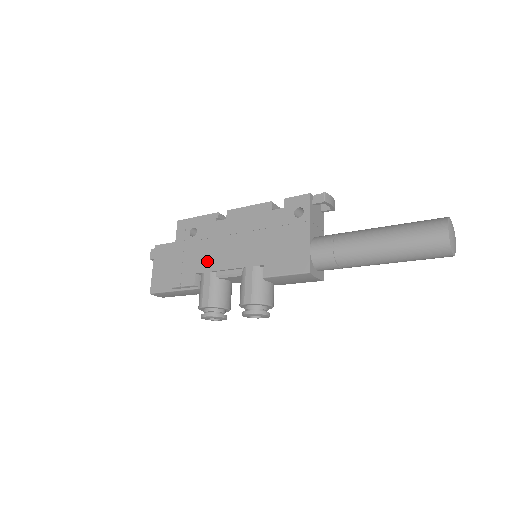
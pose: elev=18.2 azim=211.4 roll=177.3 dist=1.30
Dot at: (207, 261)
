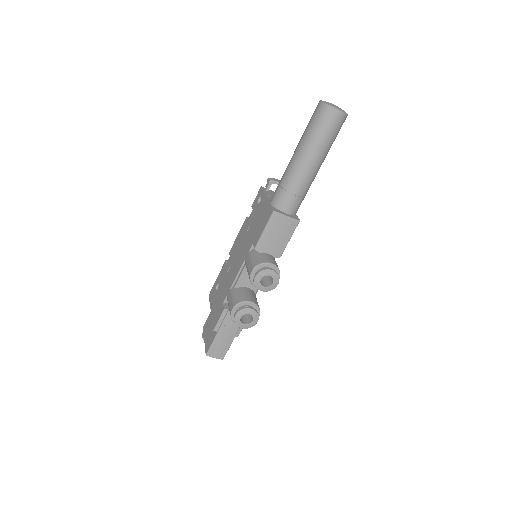
Dot at: (227, 288)
